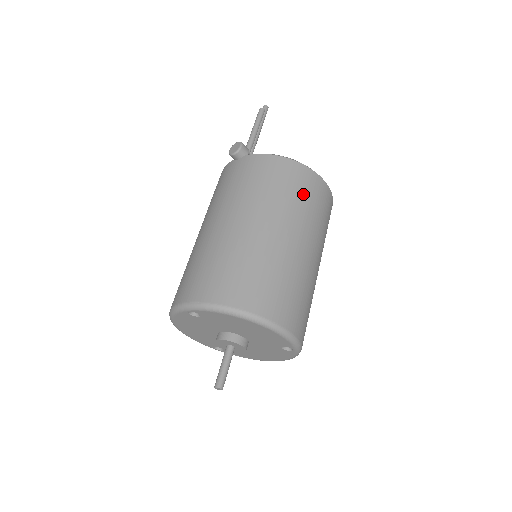
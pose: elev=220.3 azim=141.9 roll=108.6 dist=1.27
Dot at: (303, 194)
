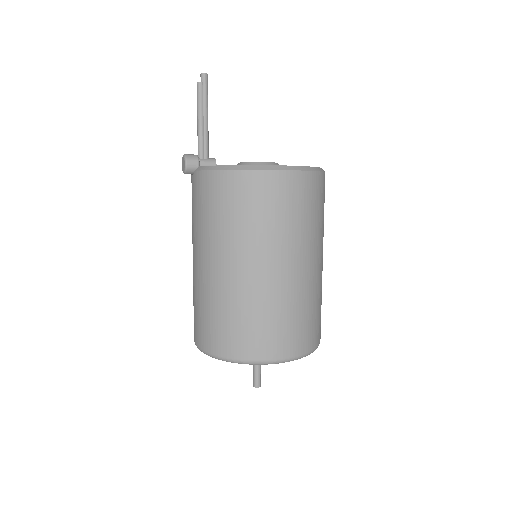
Dot at: (258, 210)
